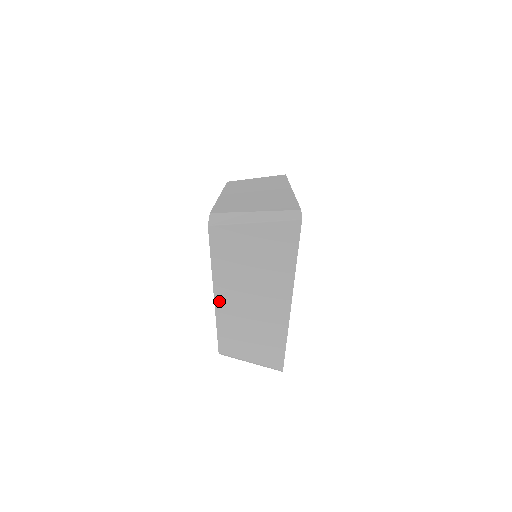
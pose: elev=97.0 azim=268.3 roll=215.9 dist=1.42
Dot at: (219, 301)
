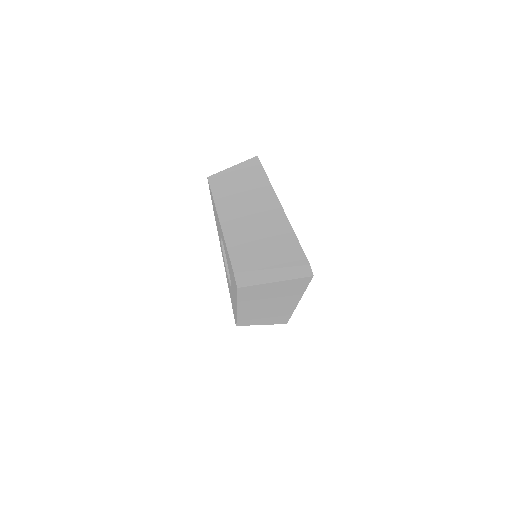
Dot at: (241, 310)
